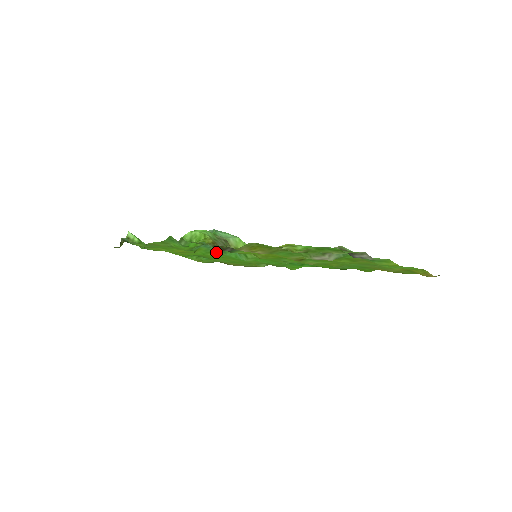
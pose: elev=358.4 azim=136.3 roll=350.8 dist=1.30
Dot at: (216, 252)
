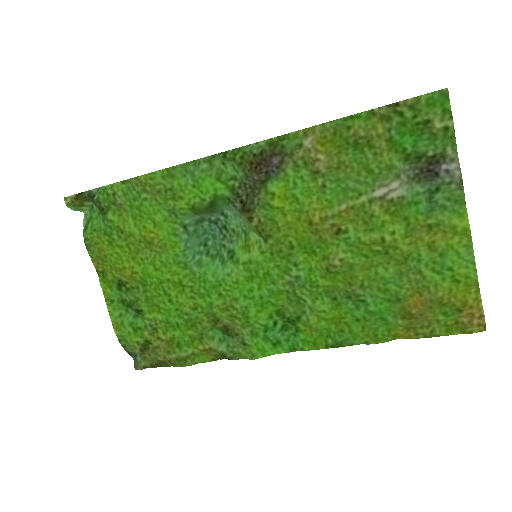
Dot at: (188, 264)
